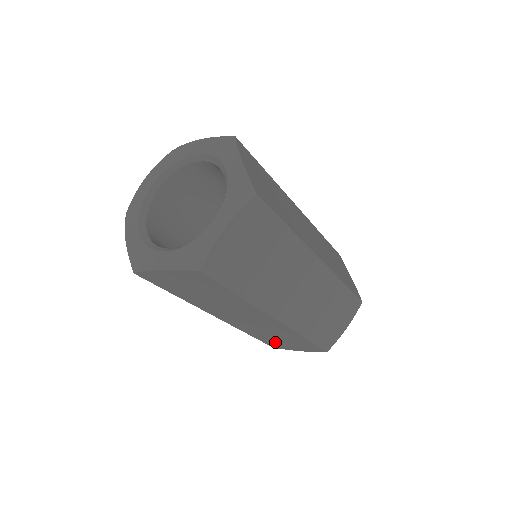
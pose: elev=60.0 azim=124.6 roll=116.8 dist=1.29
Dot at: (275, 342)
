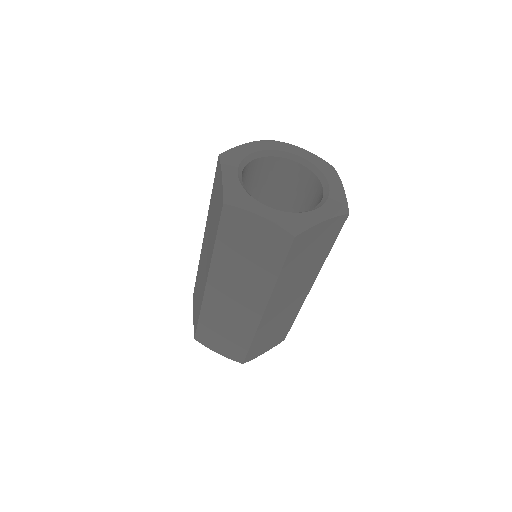
Dot at: (210, 333)
